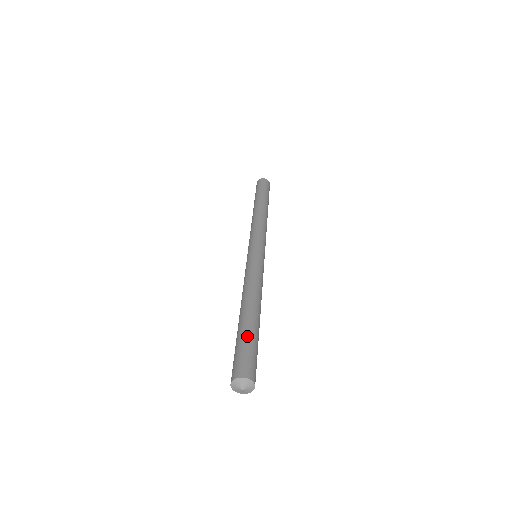
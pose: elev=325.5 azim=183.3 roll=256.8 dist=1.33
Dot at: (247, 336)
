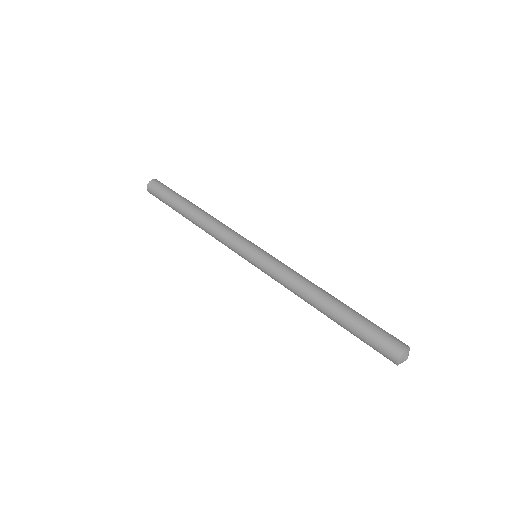
Dot at: (361, 323)
